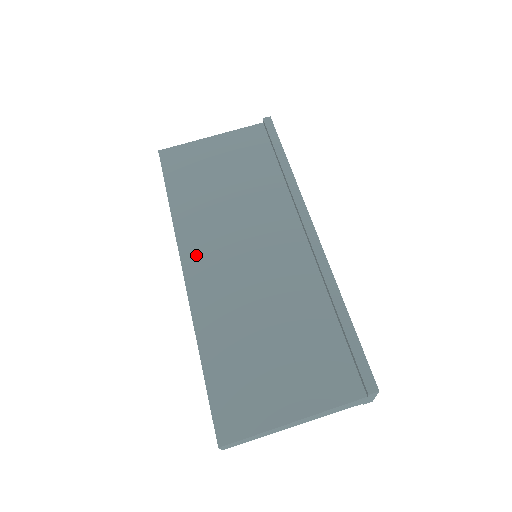
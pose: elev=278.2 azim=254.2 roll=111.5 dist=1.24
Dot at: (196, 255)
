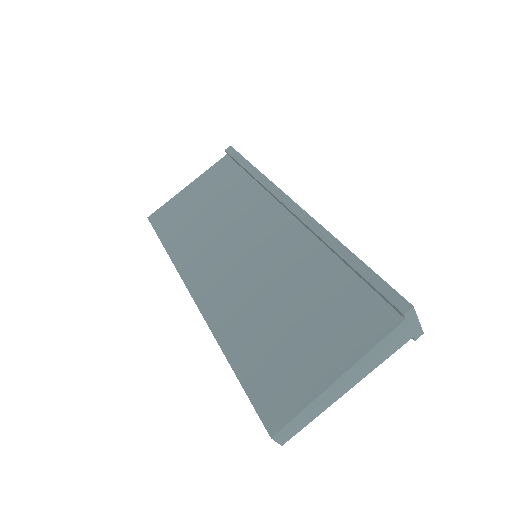
Dot at: (200, 278)
